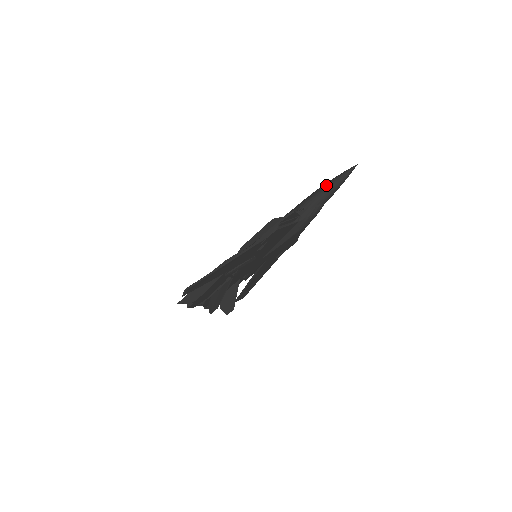
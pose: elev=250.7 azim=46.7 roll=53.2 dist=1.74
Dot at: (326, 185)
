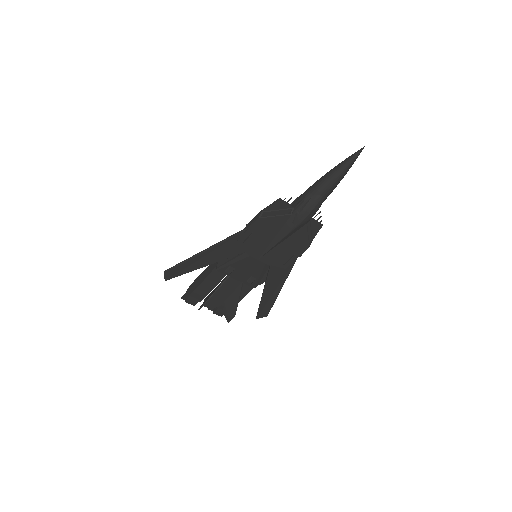
Dot at: (326, 173)
